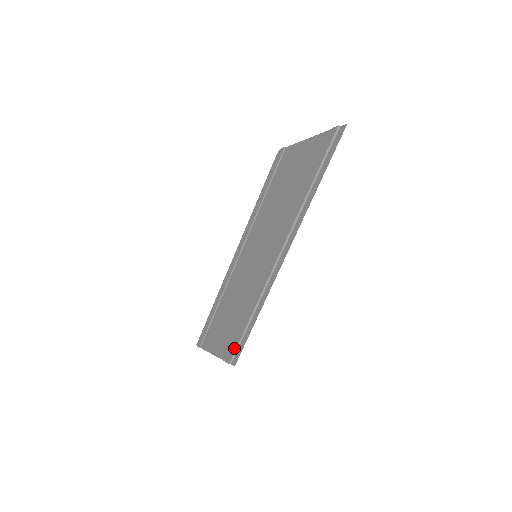
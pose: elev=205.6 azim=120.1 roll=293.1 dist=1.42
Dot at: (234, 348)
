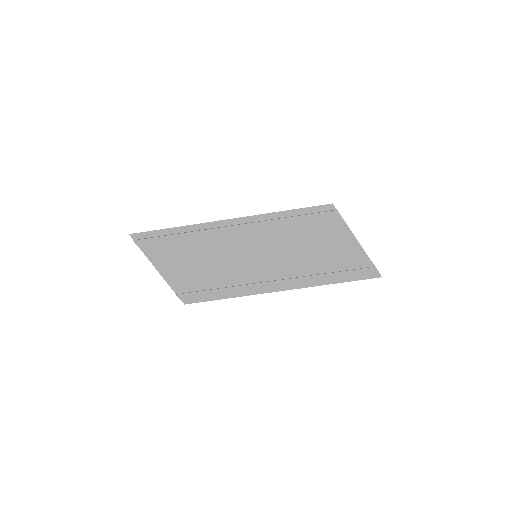
Dot at: (193, 295)
